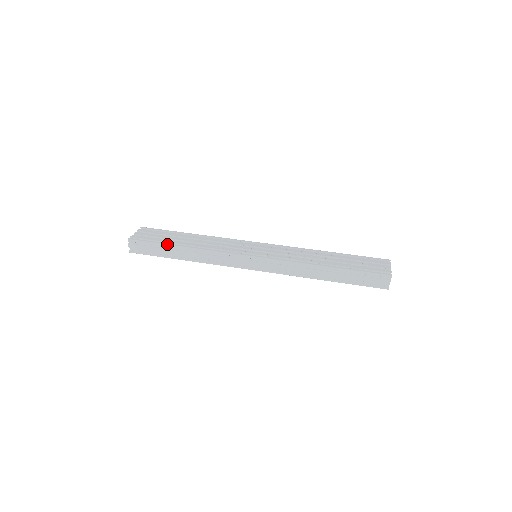
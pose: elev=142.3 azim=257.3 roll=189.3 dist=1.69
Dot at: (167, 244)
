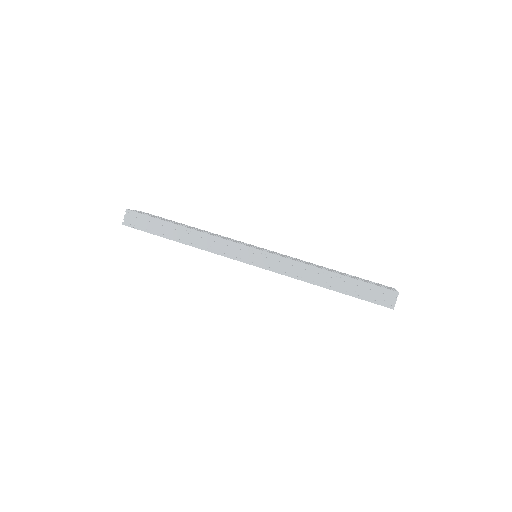
Dot at: (167, 221)
